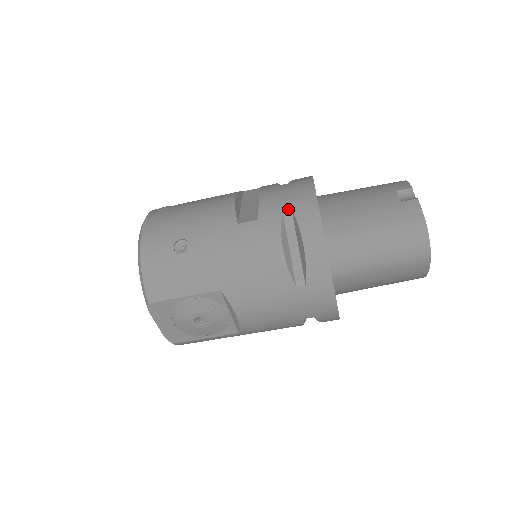
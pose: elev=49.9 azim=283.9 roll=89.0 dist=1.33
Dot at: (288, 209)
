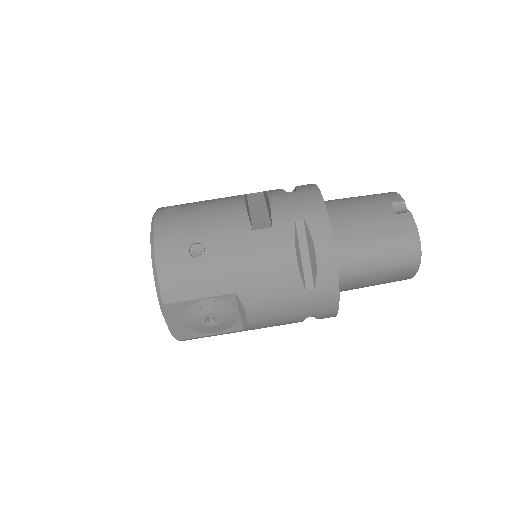
Dot at: (300, 218)
